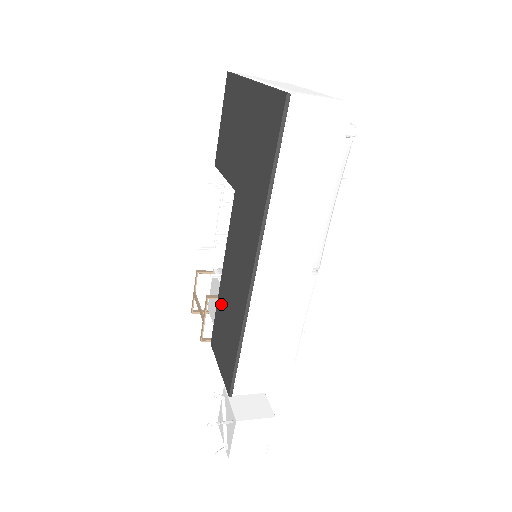
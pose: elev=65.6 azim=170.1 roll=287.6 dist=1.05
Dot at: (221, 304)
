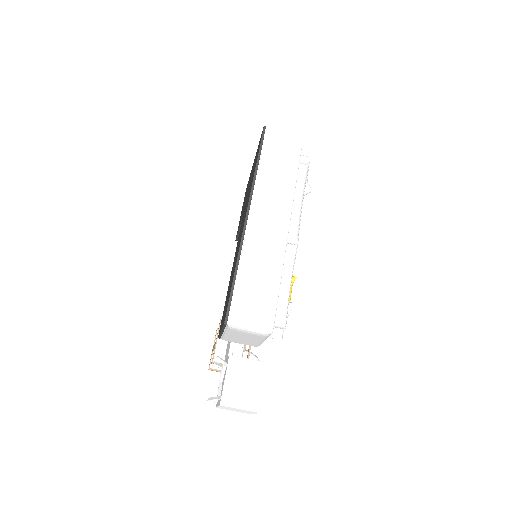
Dot at: occluded
